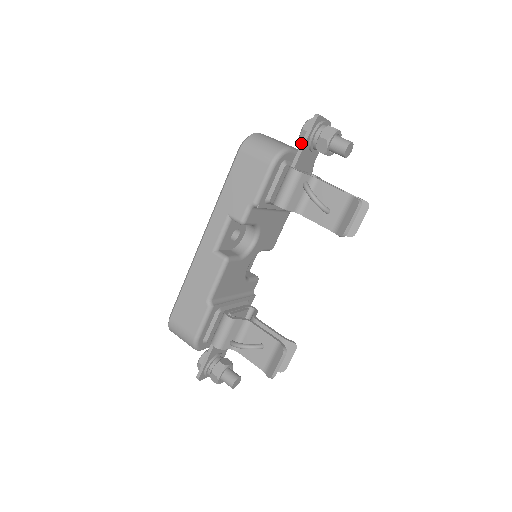
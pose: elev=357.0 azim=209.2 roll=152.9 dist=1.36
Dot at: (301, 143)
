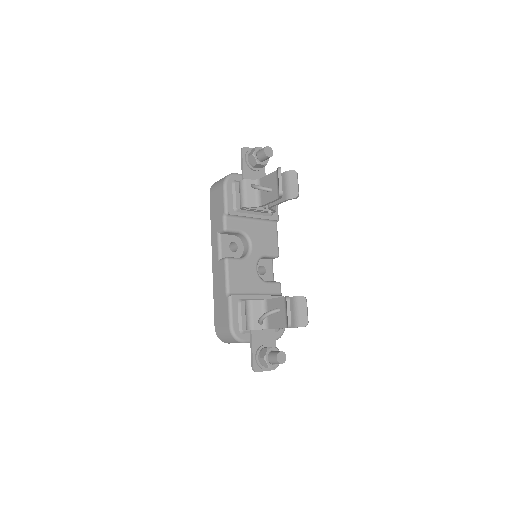
Dot at: (241, 167)
